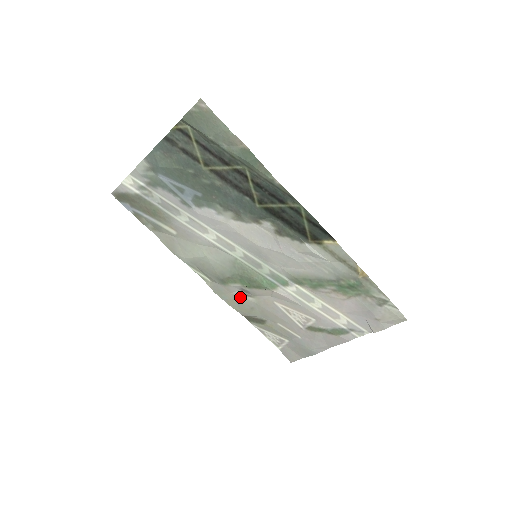
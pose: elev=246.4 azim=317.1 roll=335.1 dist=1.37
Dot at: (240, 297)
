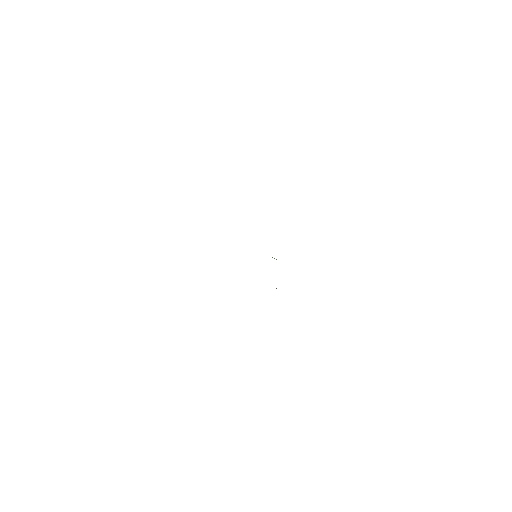
Dot at: occluded
